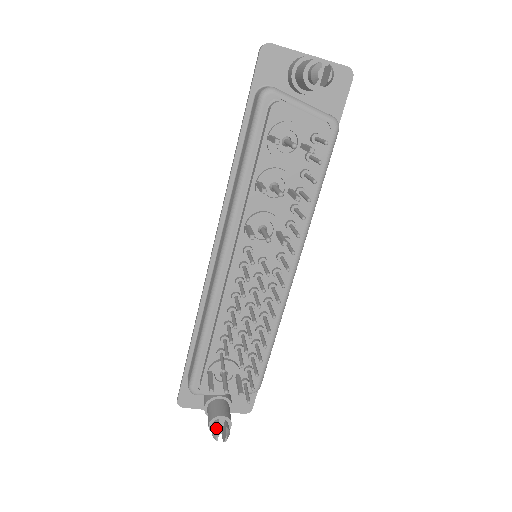
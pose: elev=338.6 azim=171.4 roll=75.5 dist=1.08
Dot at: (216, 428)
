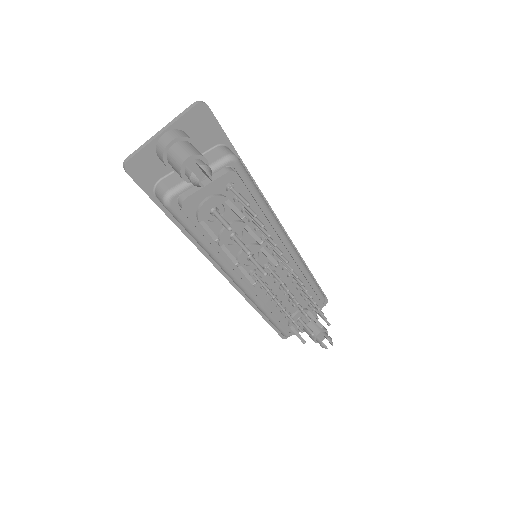
Dot at: (321, 344)
